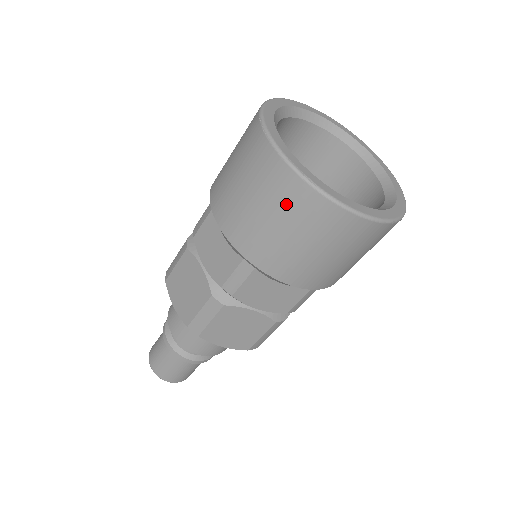
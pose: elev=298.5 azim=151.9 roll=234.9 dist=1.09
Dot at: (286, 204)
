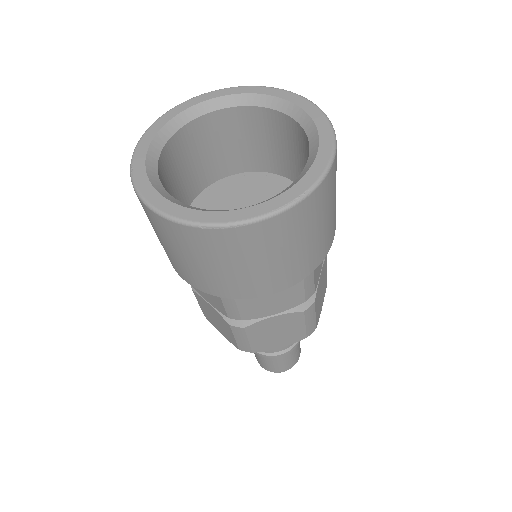
Dot at: occluded
